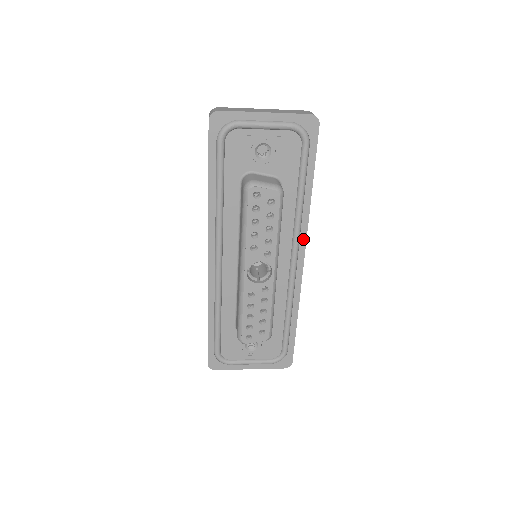
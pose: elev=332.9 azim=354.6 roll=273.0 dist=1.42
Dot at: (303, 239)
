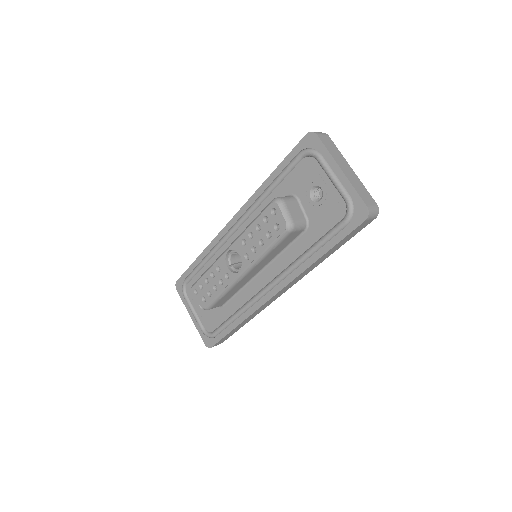
Dot at: (286, 282)
